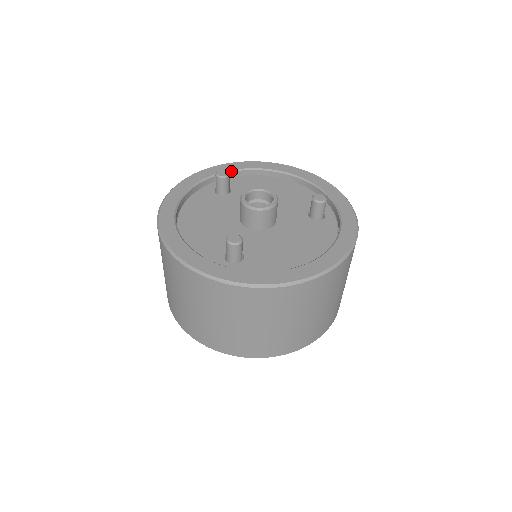
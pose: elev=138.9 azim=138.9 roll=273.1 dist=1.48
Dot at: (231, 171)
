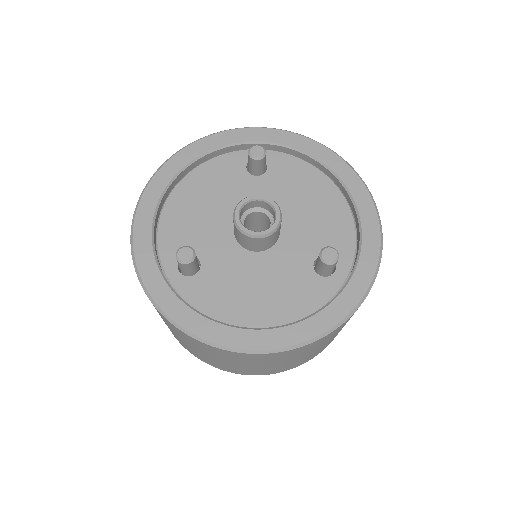
Dot at: (285, 146)
